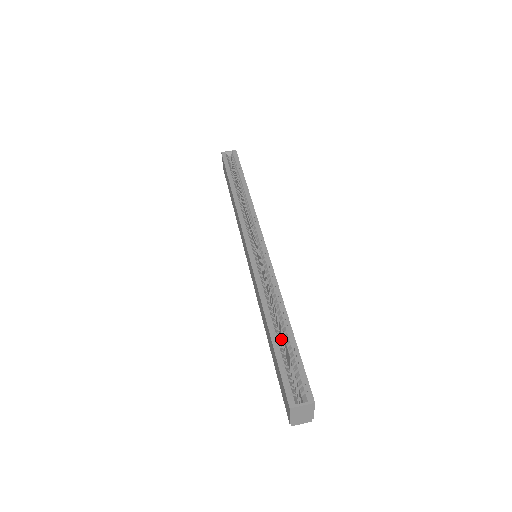
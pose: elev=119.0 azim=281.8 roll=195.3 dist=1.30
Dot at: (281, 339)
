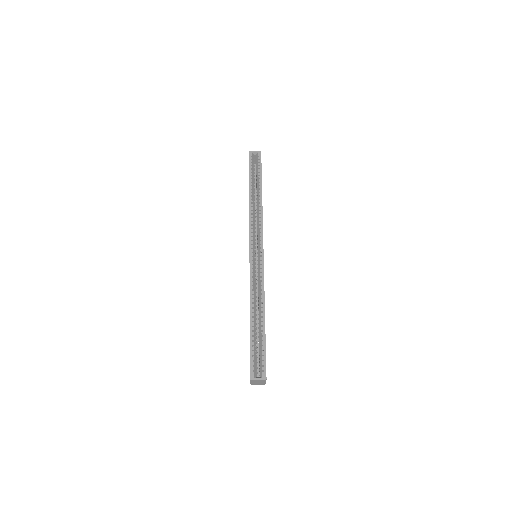
Dot at: occluded
